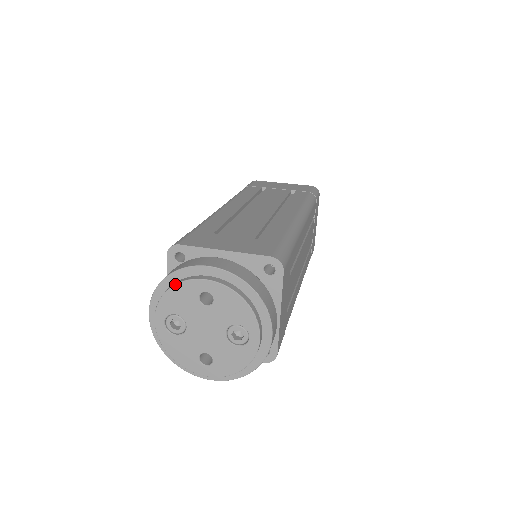
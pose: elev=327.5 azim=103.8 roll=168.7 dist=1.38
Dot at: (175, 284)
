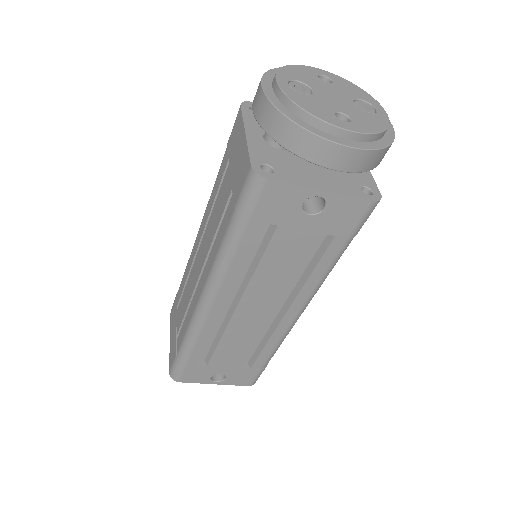
Dot at: occluded
